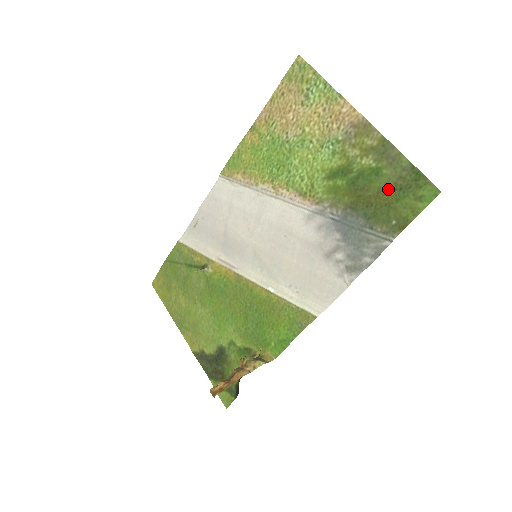
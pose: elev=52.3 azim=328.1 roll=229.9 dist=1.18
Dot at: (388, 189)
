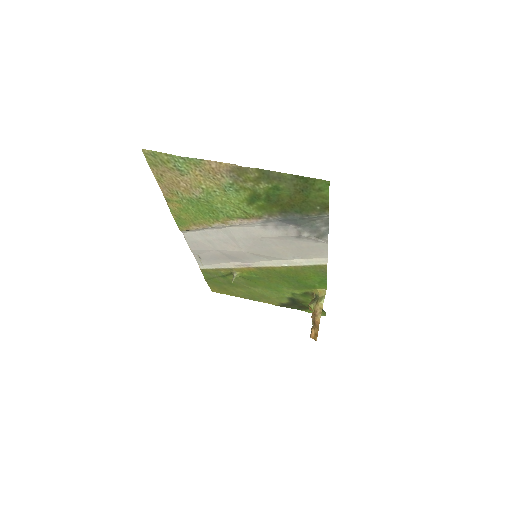
Dot at: (294, 194)
